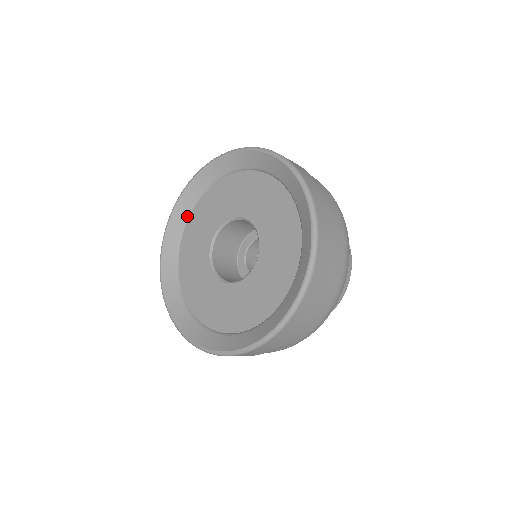
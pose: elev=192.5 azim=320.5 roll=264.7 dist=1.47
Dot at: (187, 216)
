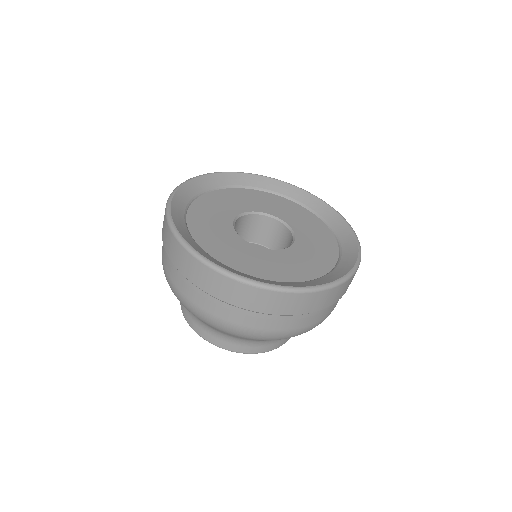
Dot at: (198, 194)
